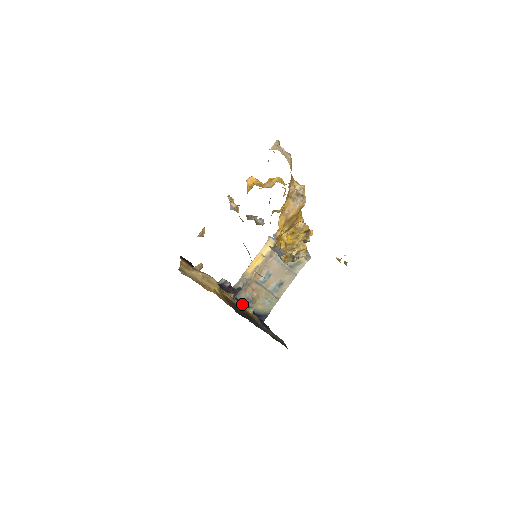
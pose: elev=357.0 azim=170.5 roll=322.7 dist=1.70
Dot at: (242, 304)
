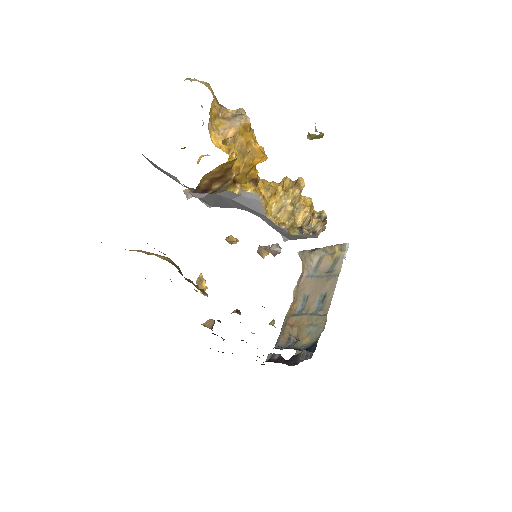
Dot at: occluded
